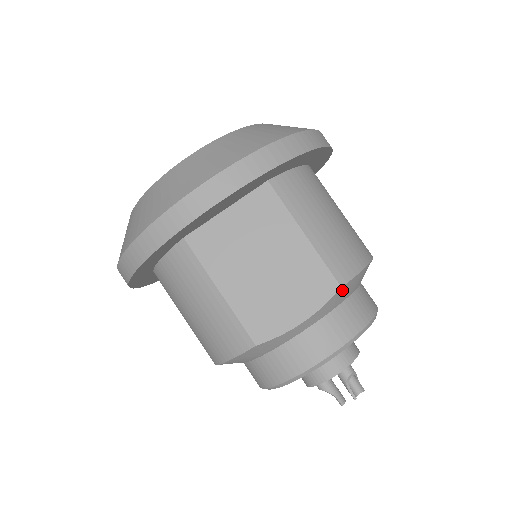
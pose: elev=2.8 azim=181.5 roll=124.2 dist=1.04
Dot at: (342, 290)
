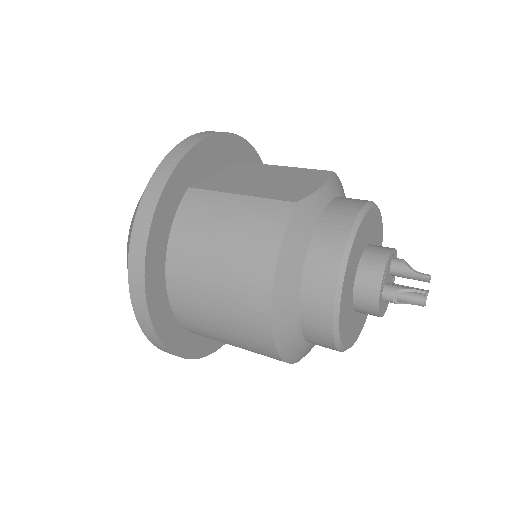
Dot at: (335, 178)
